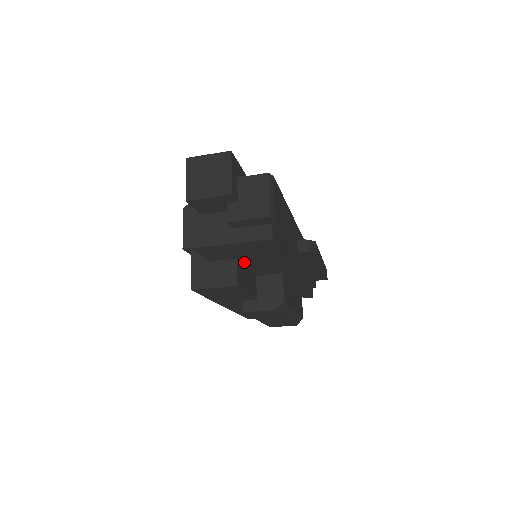
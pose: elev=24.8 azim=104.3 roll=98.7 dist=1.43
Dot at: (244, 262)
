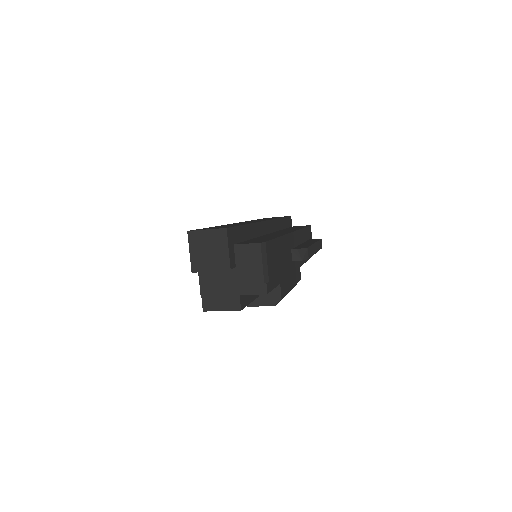
Dot at: occluded
